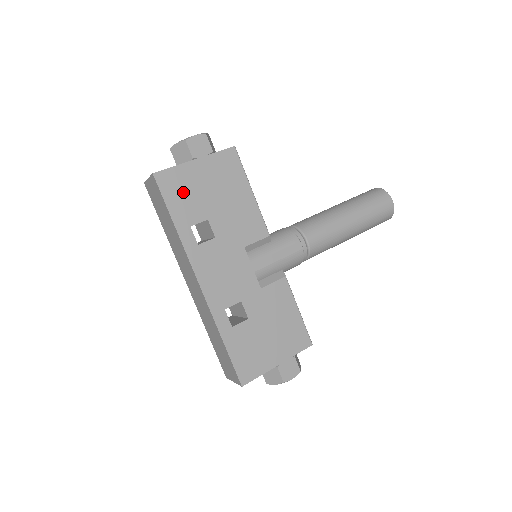
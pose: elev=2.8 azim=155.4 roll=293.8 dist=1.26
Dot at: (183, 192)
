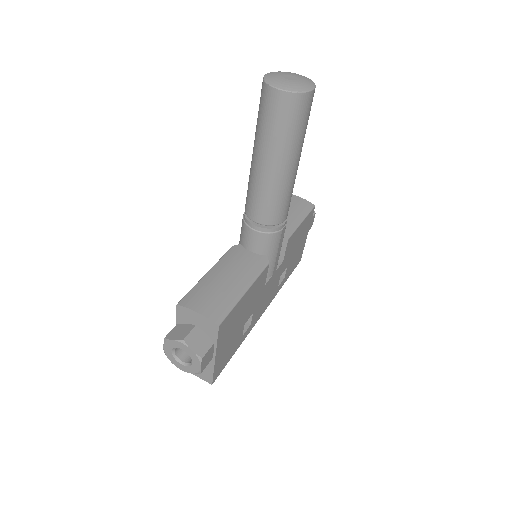
Dot at: (227, 354)
